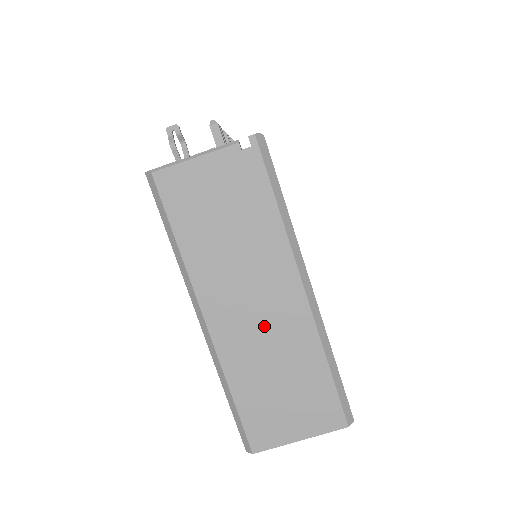
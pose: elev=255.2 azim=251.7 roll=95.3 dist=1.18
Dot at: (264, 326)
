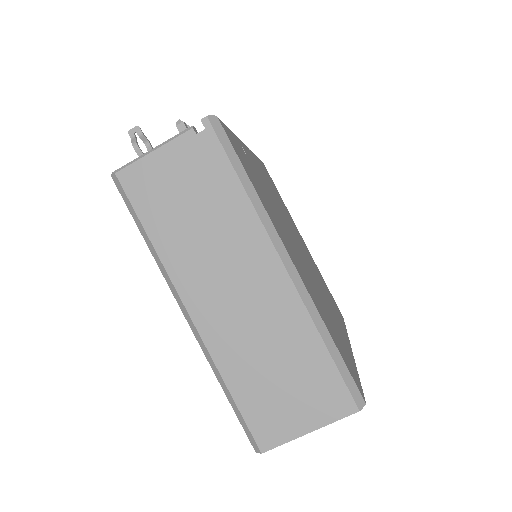
Dot at: (249, 311)
